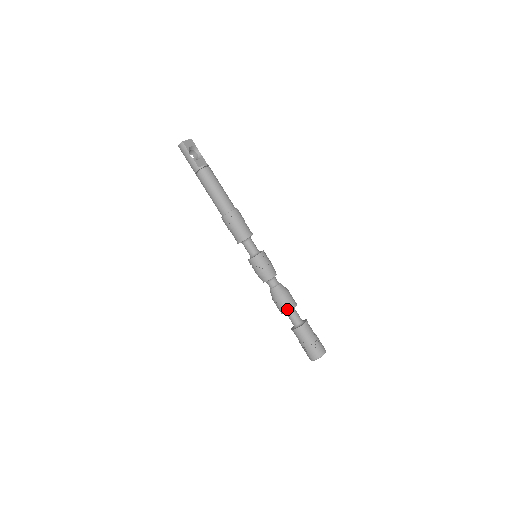
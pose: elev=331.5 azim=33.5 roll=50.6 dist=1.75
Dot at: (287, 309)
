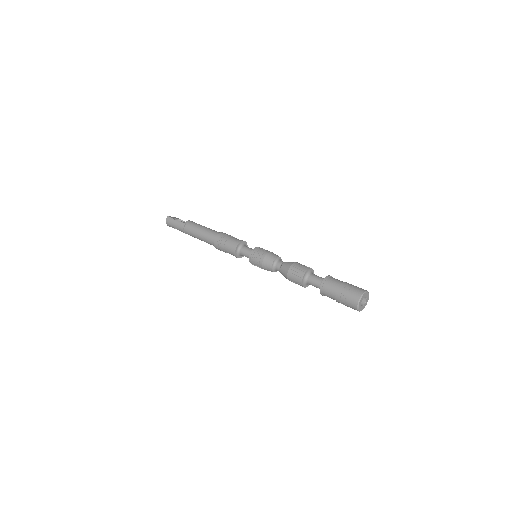
Dot at: (303, 272)
